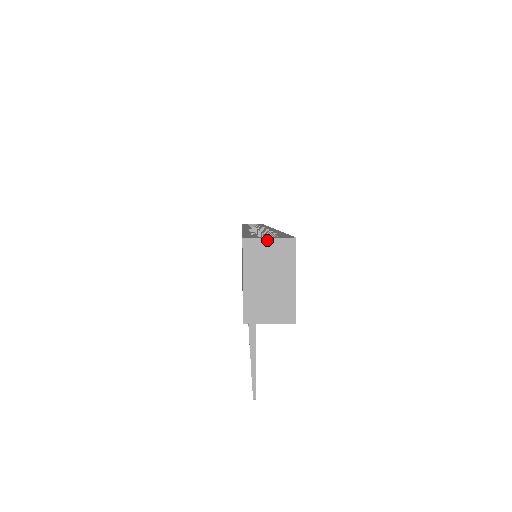
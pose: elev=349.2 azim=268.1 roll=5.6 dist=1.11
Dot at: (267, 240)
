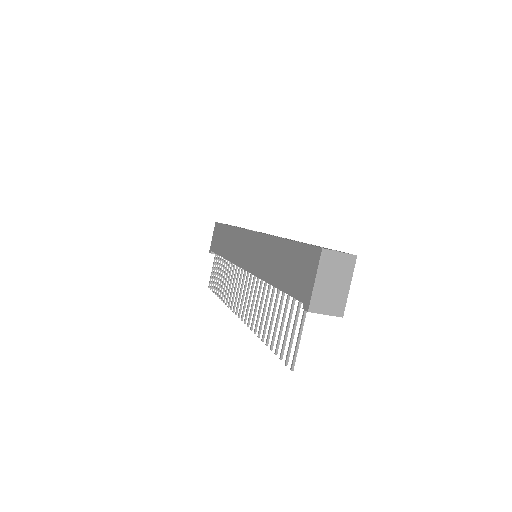
Dot at: (338, 253)
